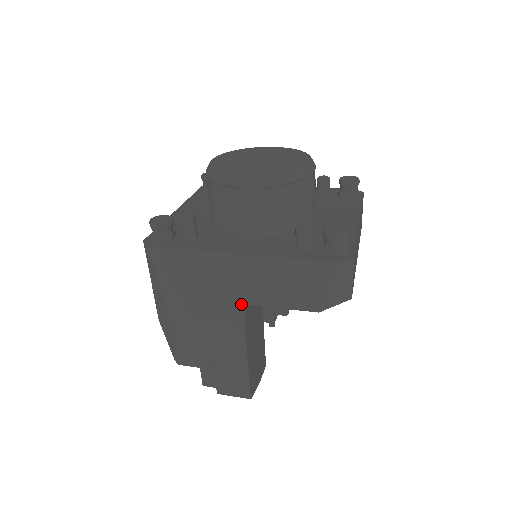
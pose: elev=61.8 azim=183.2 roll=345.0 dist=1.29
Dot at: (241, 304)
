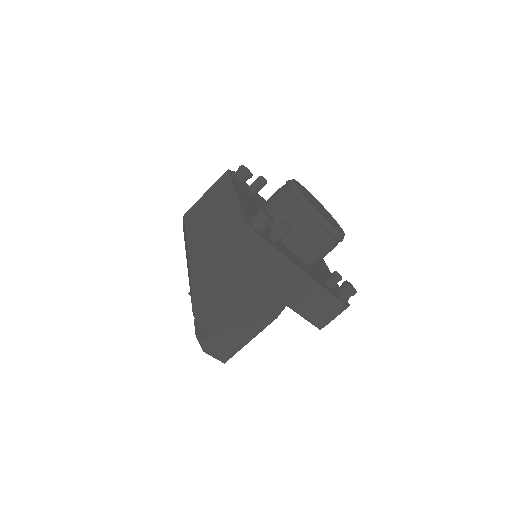
Dot at: (285, 304)
